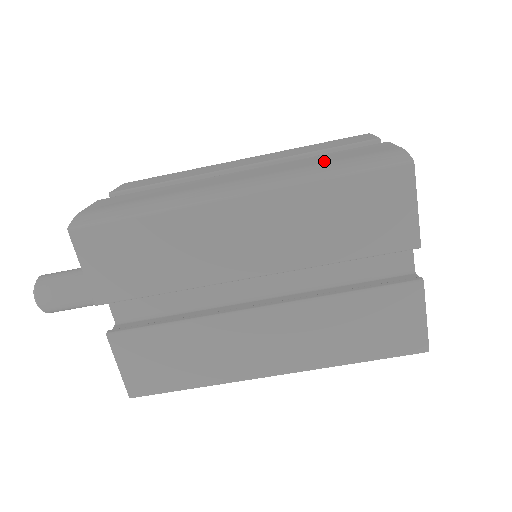
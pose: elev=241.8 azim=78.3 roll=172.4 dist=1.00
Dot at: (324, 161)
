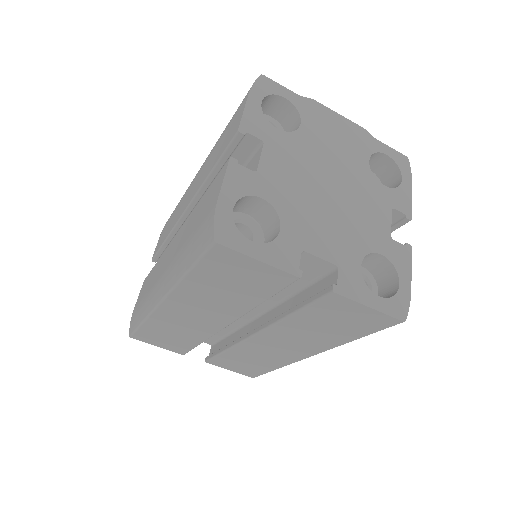
Dot at: (191, 232)
